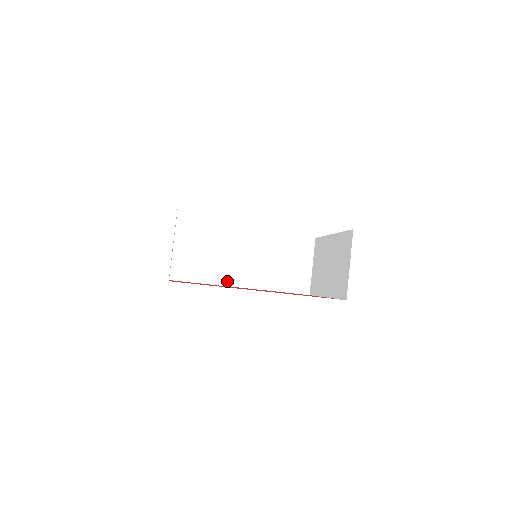
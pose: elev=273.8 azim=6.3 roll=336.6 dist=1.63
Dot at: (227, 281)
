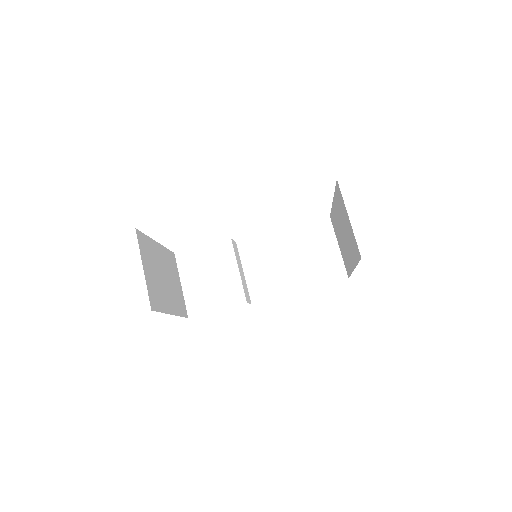
Dot at: (253, 298)
